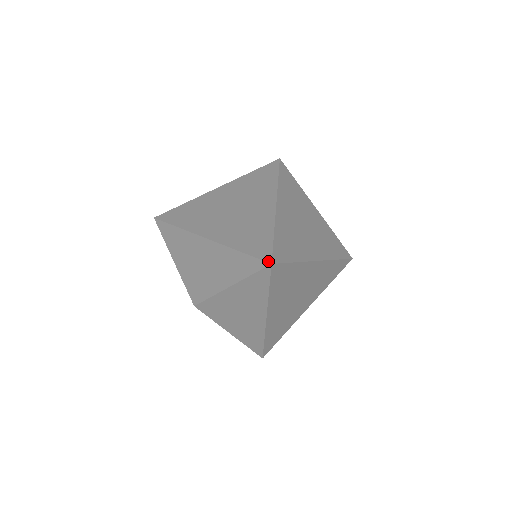
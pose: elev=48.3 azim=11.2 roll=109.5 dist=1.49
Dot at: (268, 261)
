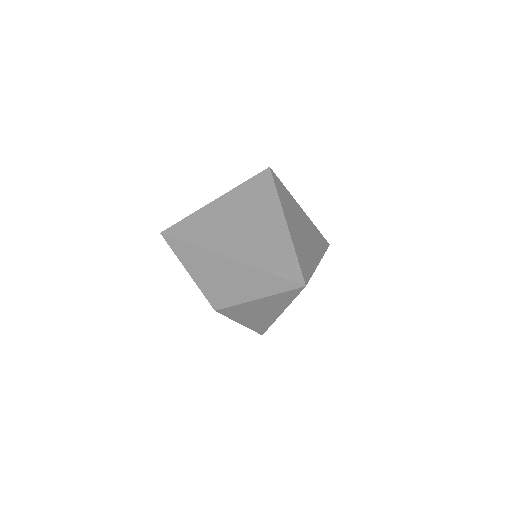
Dot at: (302, 283)
